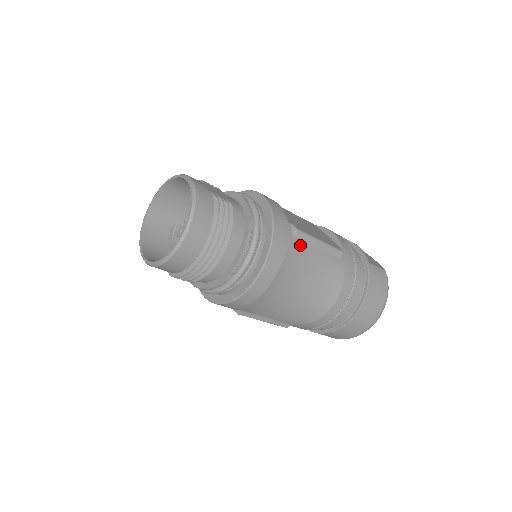
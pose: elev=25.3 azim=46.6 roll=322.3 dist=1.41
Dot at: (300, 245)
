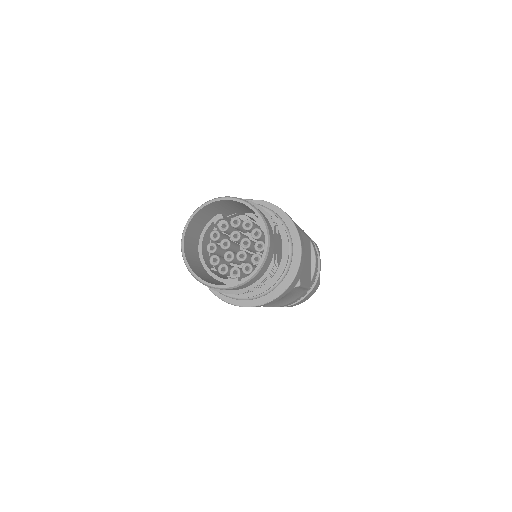
Dot at: (292, 291)
